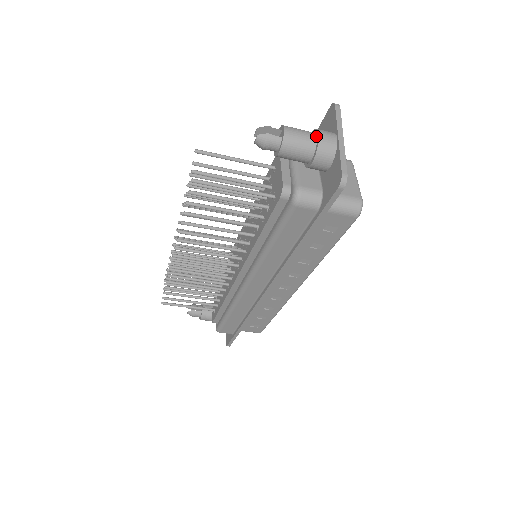
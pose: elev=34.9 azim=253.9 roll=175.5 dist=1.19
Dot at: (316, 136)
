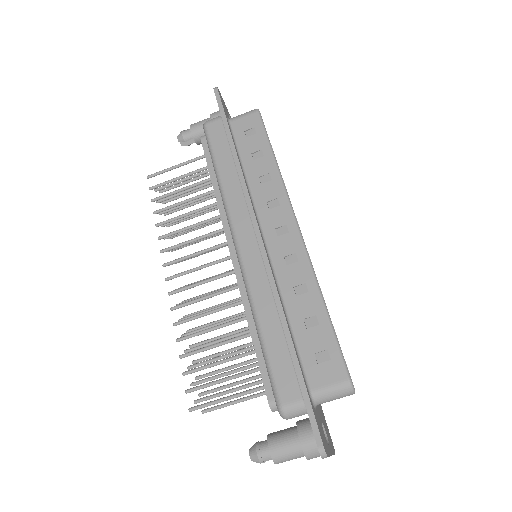
Dot at: occluded
